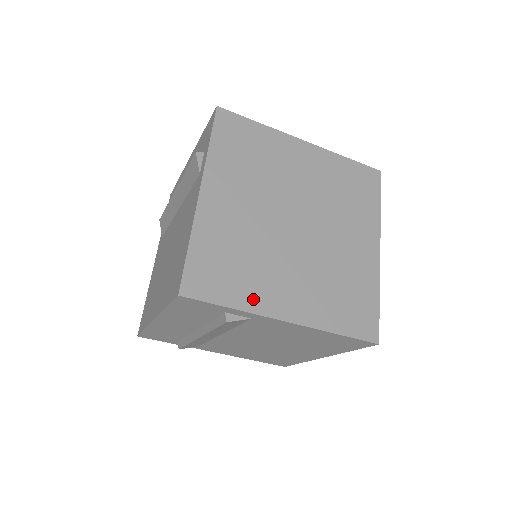
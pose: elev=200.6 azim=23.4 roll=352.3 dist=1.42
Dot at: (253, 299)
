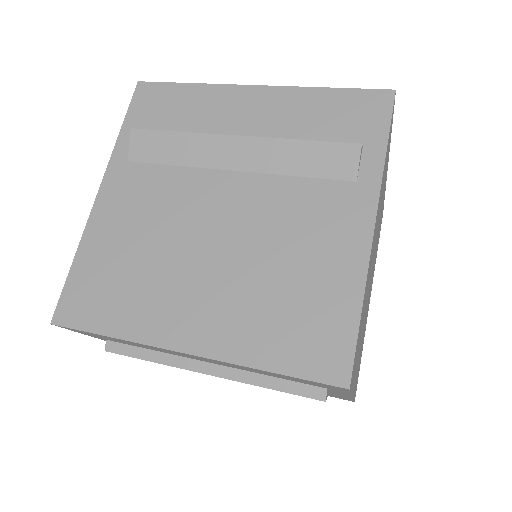
Dot at: occluded
